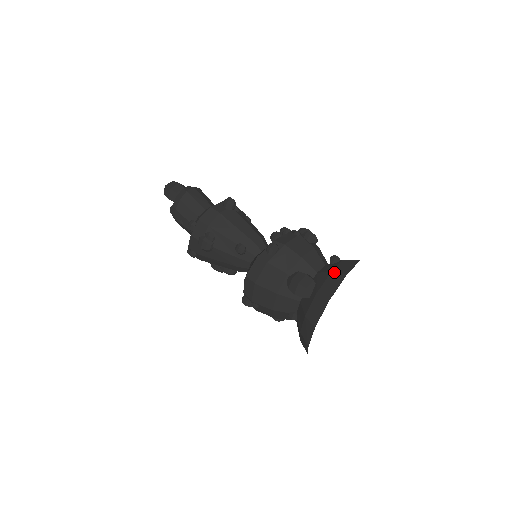
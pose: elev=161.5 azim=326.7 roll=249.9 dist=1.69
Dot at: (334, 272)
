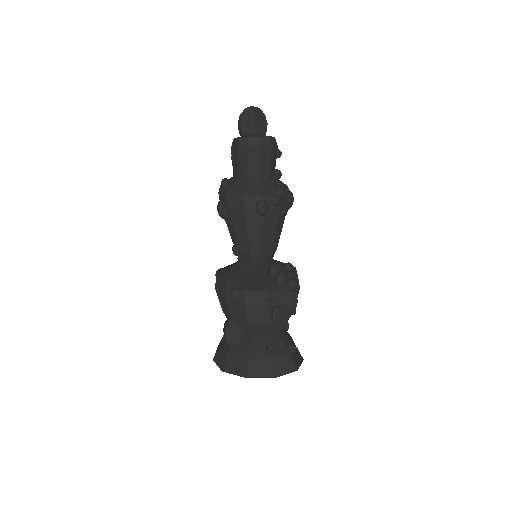
Dot at: (248, 363)
